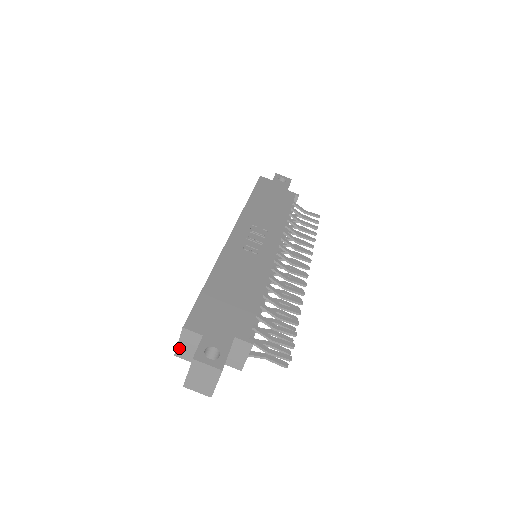
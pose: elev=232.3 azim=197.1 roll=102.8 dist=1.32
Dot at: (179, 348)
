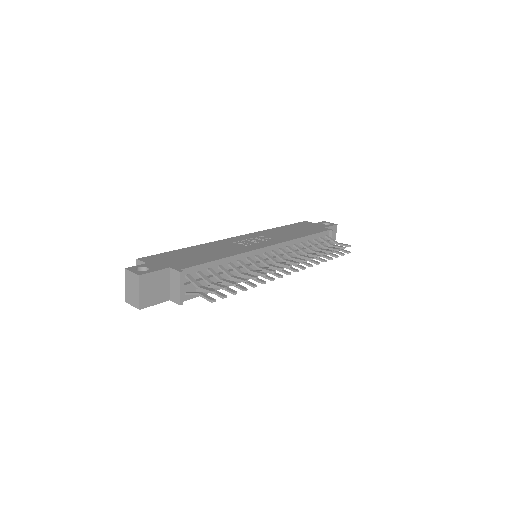
Dot at: occluded
